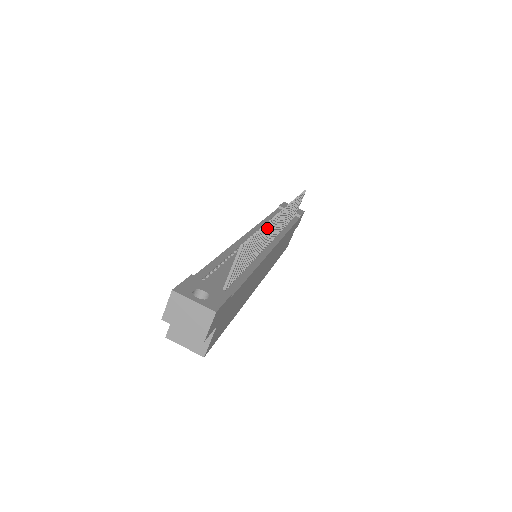
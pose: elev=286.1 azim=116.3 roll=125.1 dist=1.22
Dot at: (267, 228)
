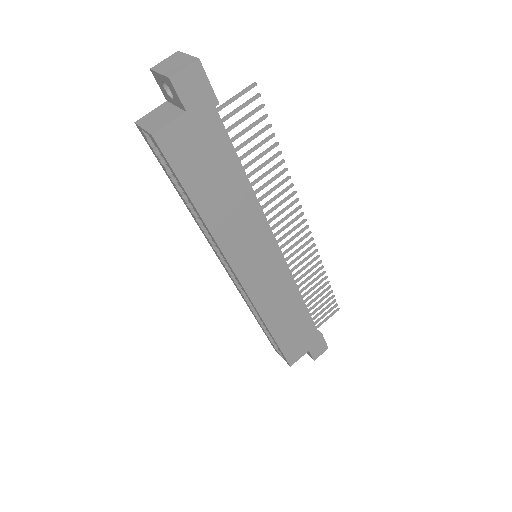
Dot at: (283, 181)
